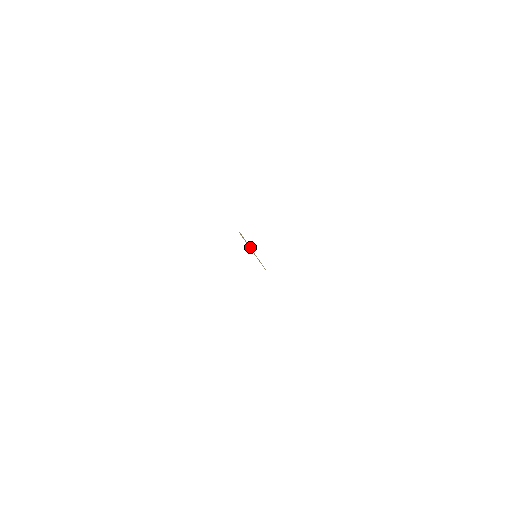
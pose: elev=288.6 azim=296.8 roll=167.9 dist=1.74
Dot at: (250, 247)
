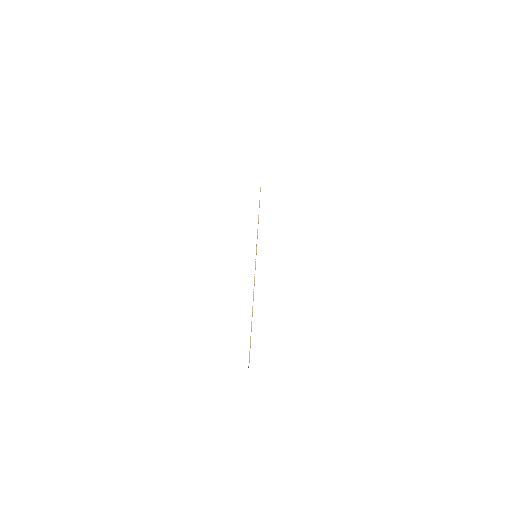
Dot at: (253, 297)
